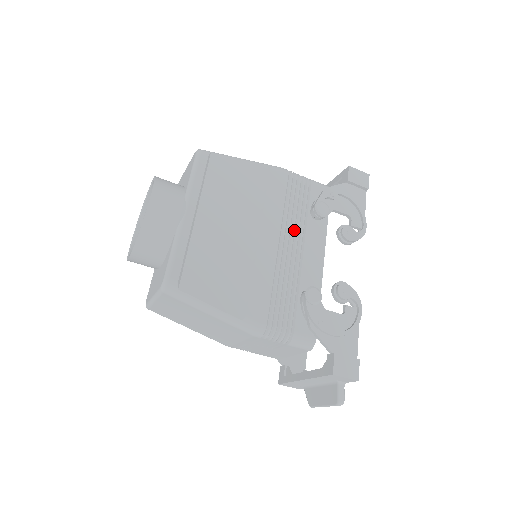
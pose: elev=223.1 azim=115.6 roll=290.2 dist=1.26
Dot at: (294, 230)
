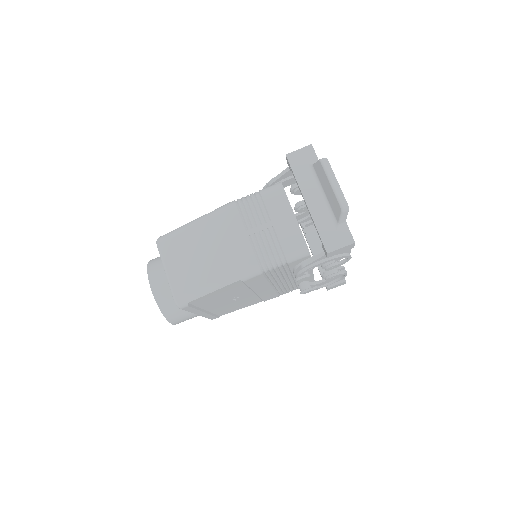
Dot at: occluded
